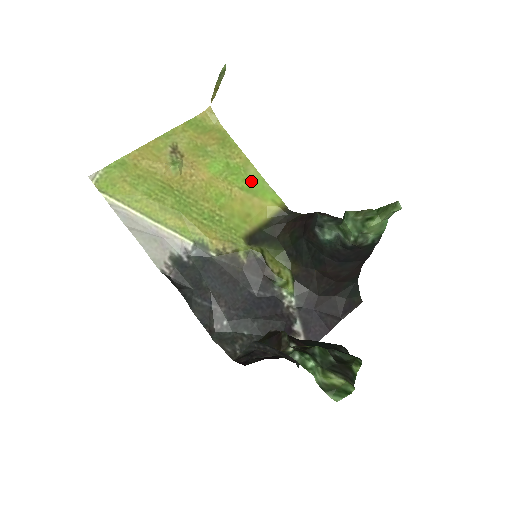
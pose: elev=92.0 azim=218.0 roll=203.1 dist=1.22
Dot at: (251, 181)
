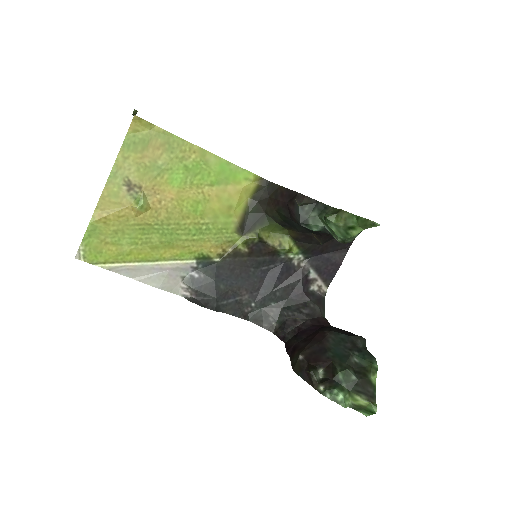
Dot at: (216, 171)
